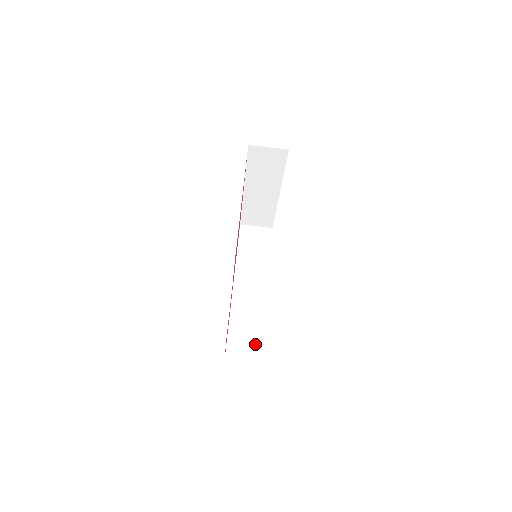
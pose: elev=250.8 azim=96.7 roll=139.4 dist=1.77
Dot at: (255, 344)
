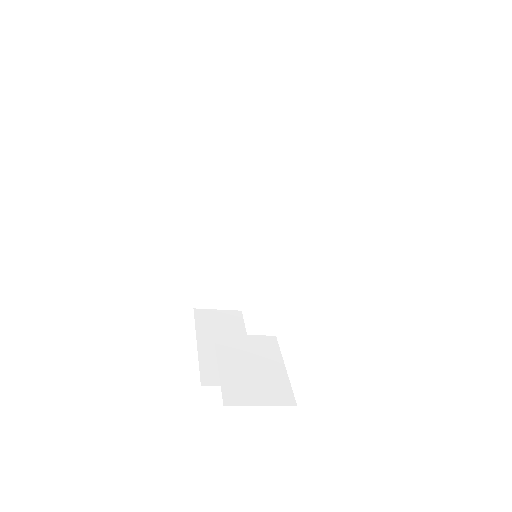
Dot at: (235, 287)
